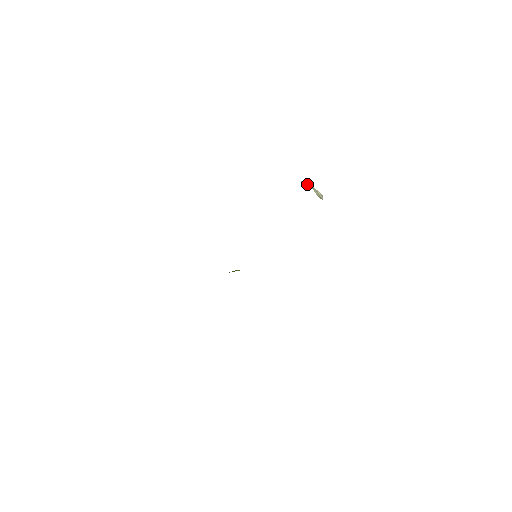
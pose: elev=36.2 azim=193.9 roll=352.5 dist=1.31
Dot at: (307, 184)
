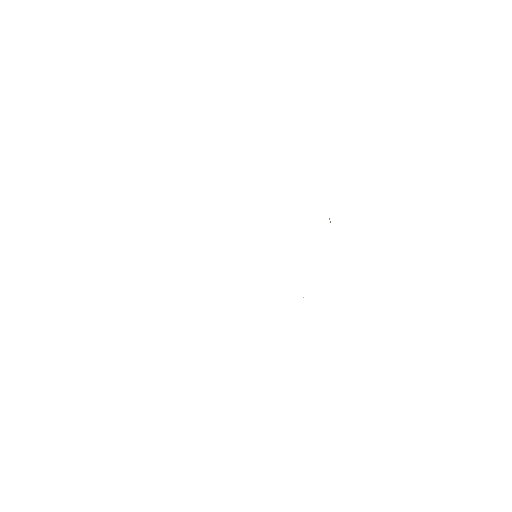
Dot at: occluded
